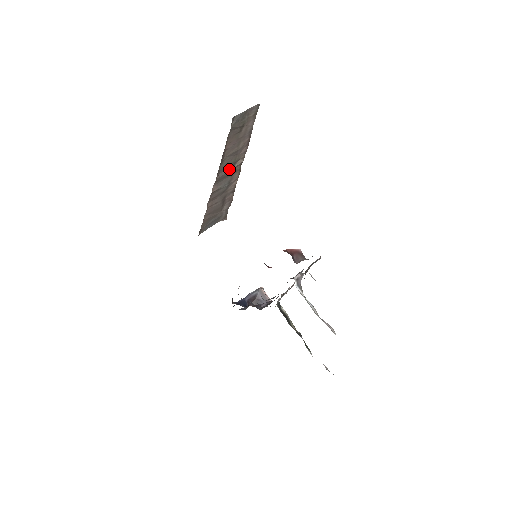
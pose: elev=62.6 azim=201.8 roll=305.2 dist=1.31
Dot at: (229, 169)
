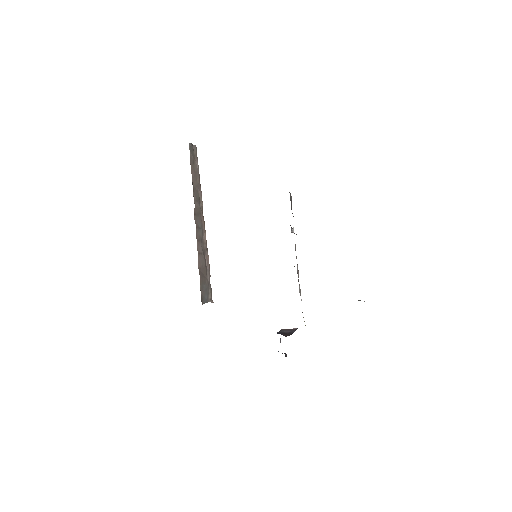
Dot at: (198, 206)
